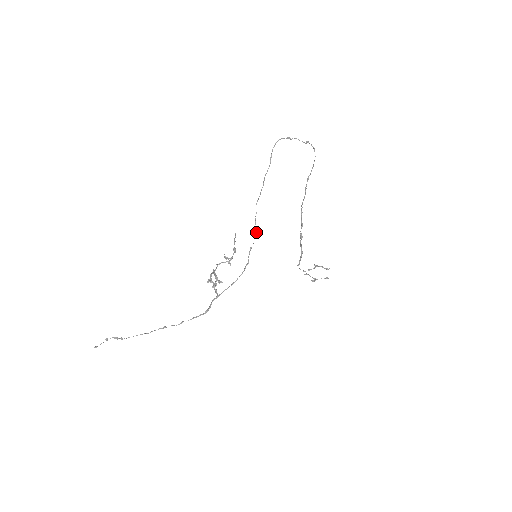
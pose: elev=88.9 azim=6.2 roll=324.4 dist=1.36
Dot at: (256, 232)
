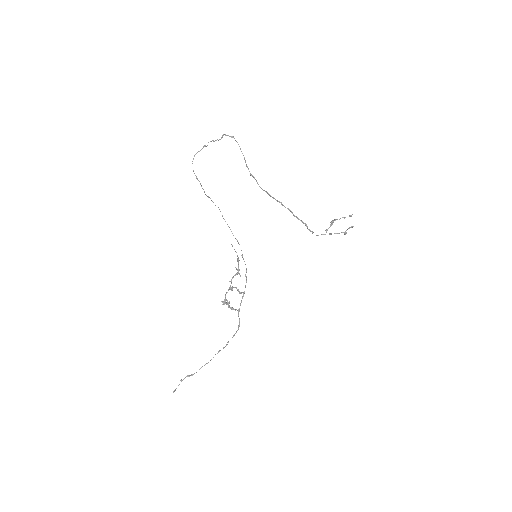
Dot at: (237, 240)
